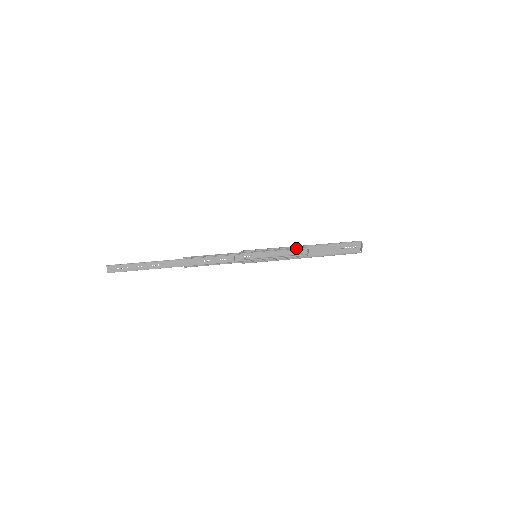
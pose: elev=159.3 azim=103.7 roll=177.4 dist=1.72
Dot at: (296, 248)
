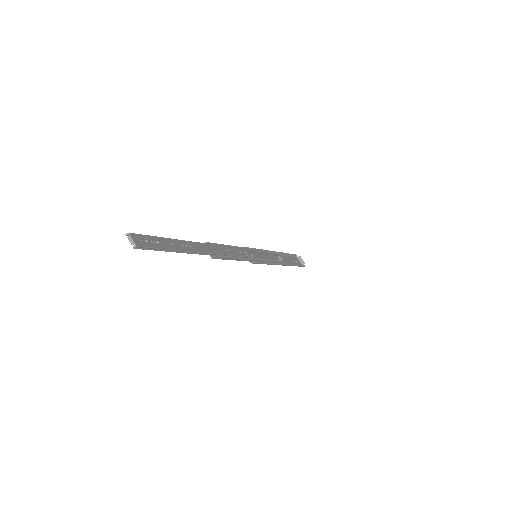
Dot at: (273, 251)
